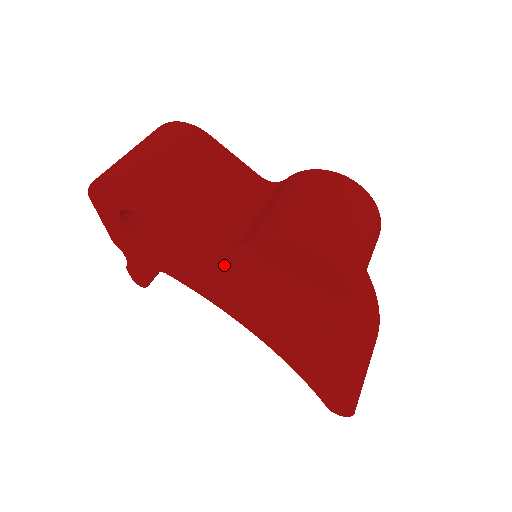
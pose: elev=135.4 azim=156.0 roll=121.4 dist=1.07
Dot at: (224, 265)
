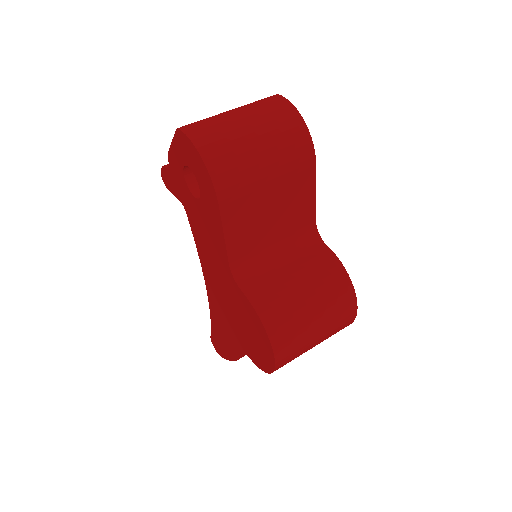
Dot at: (223, 272)
